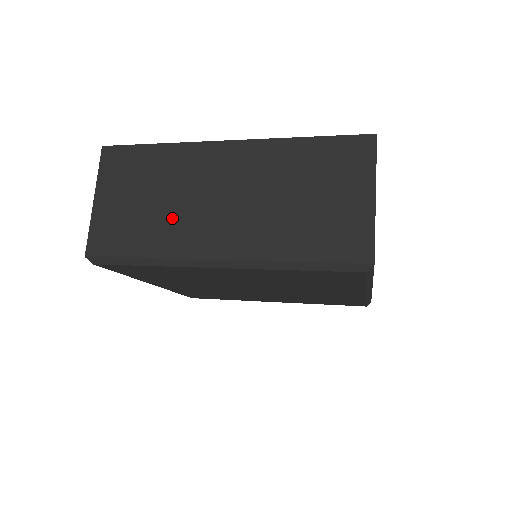
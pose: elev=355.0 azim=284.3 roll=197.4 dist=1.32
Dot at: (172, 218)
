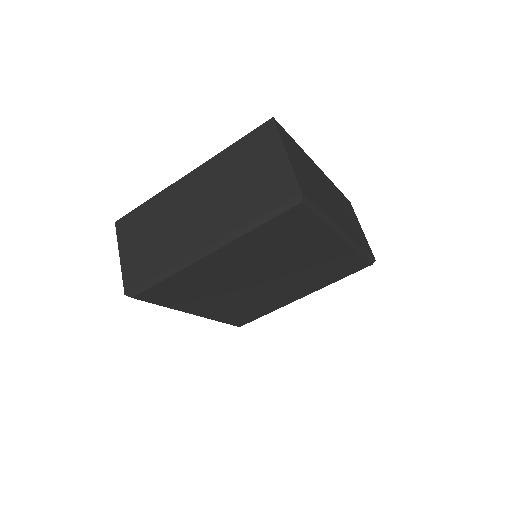
Dot at: (169, 240)
